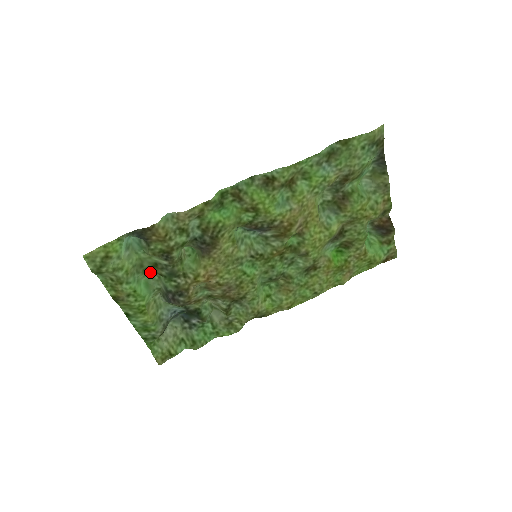
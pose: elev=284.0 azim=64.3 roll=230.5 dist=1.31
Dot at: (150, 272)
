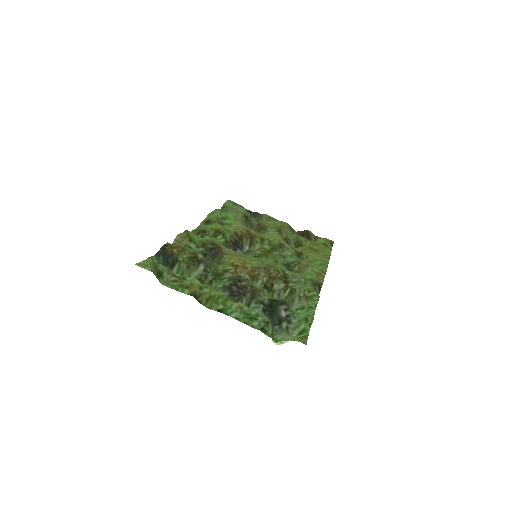
Dot at: occluded
